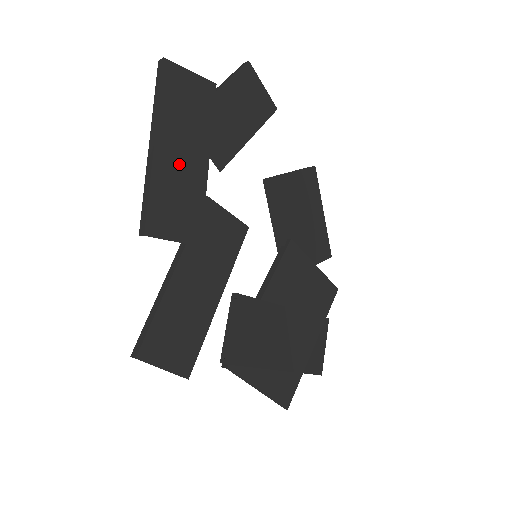
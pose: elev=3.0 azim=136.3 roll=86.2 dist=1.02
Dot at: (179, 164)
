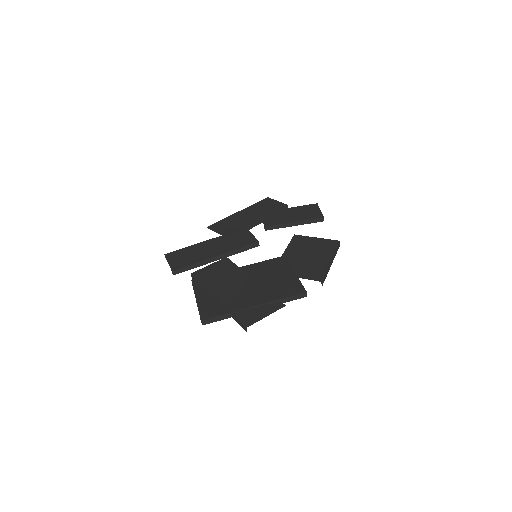
Dot at: (243, 217)
